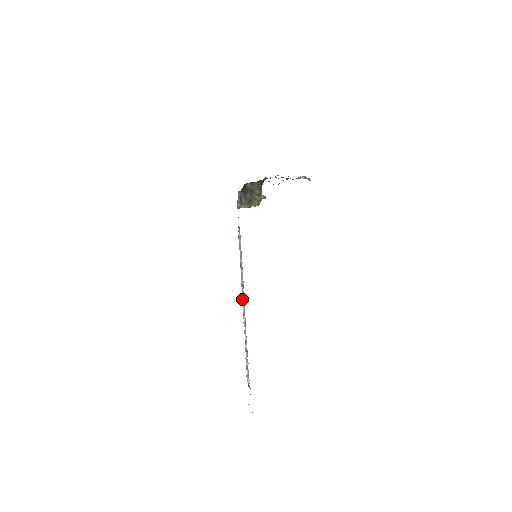
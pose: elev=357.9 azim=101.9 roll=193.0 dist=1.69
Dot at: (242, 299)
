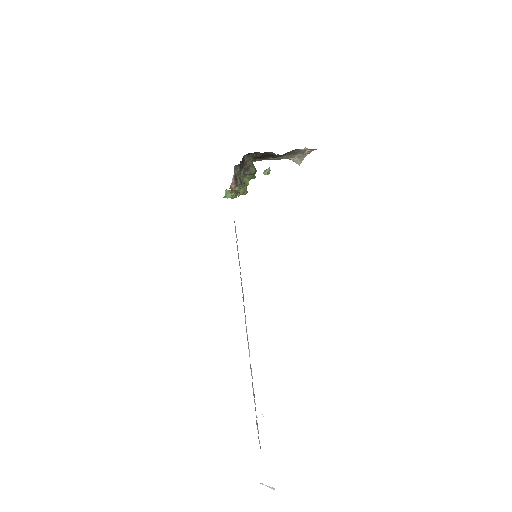
Dot at: occluded
